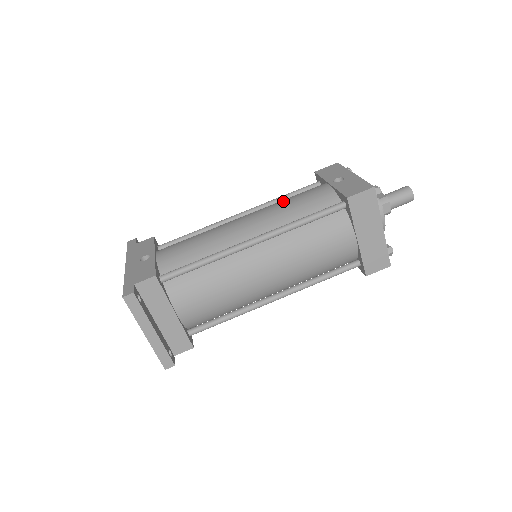
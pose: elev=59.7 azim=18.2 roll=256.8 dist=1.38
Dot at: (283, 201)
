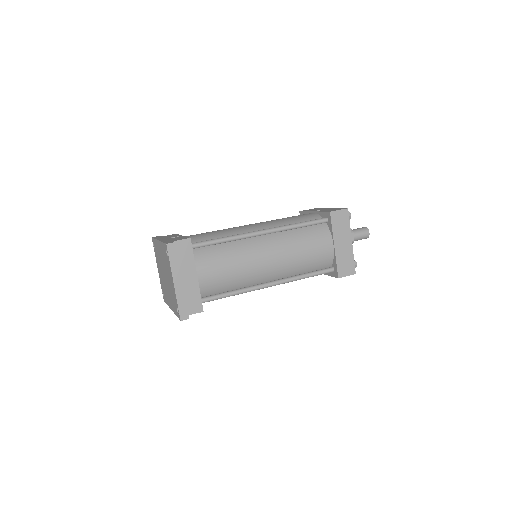
Dot at: occluded
